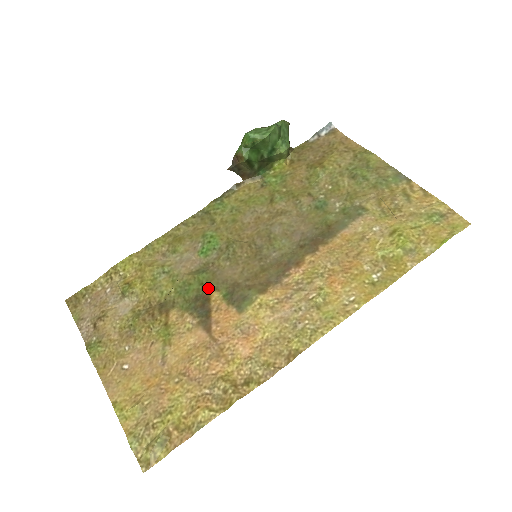
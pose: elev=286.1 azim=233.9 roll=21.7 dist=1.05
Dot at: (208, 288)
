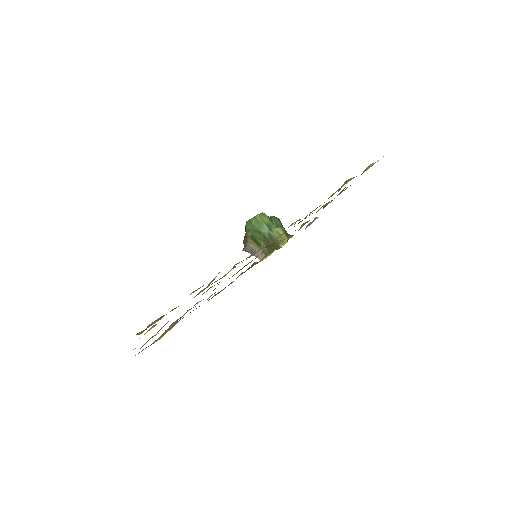
Dot at: occluded
